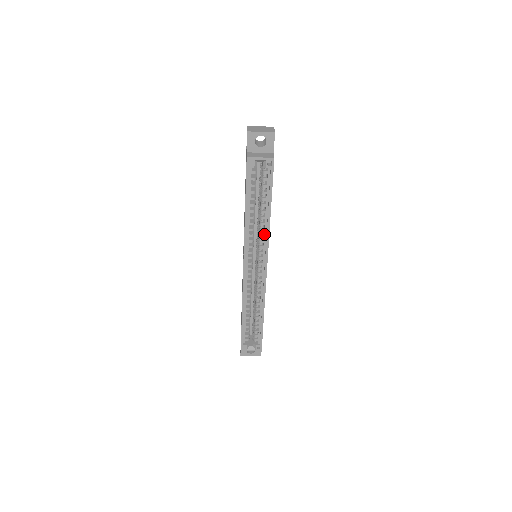
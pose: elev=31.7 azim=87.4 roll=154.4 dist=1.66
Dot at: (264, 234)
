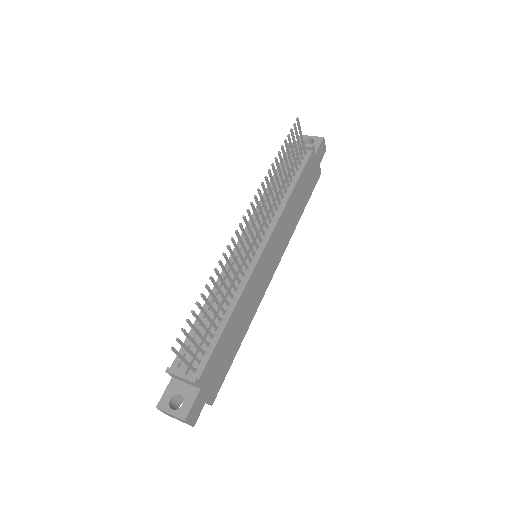
Dot at: occluded
